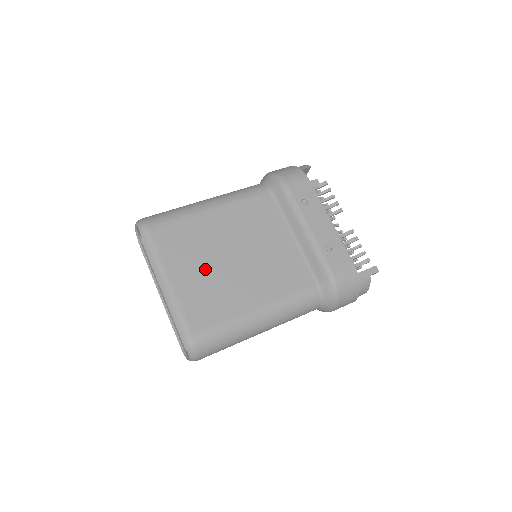
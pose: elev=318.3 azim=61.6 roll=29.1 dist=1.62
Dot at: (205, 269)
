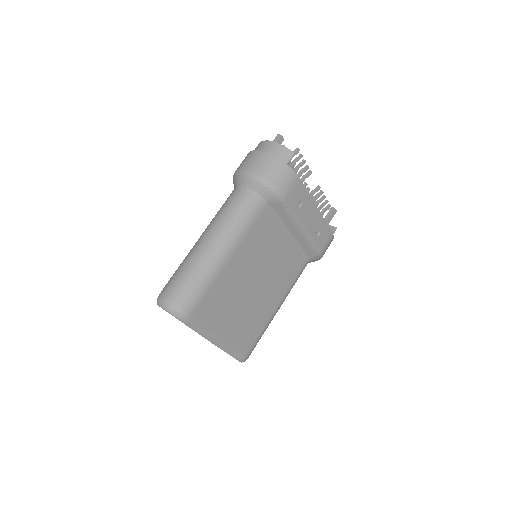
Dot at: (240, 310)
